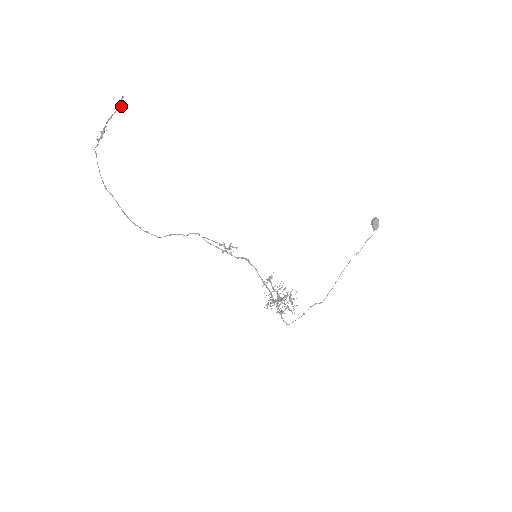
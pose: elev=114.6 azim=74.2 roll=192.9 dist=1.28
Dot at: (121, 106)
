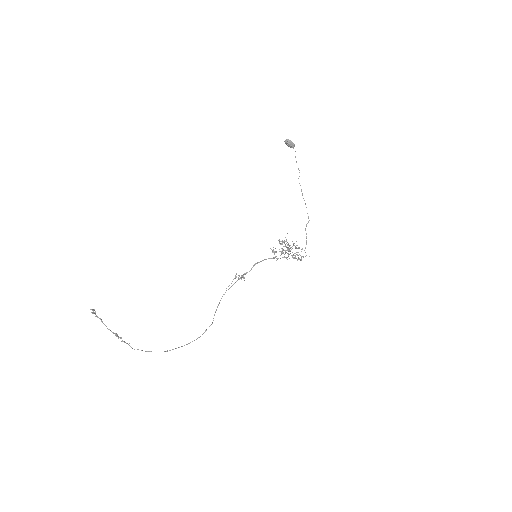
Dot at: (95, 312)
